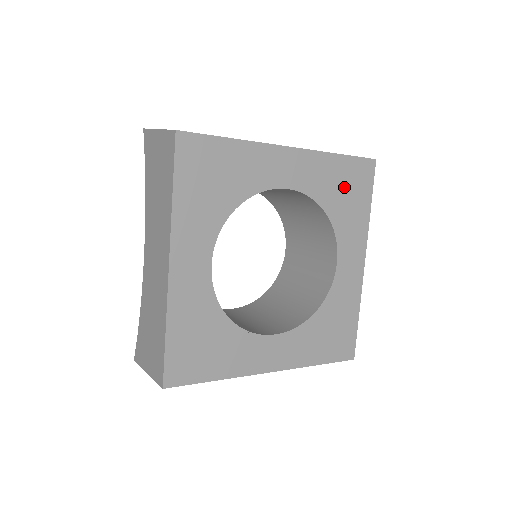
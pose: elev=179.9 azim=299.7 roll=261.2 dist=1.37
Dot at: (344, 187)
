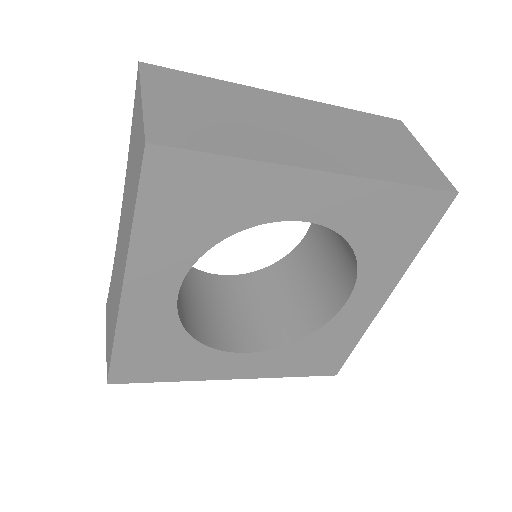
Dot at: (393, 223)
